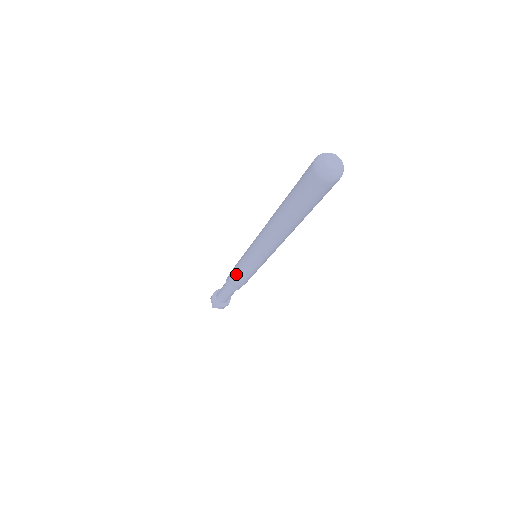
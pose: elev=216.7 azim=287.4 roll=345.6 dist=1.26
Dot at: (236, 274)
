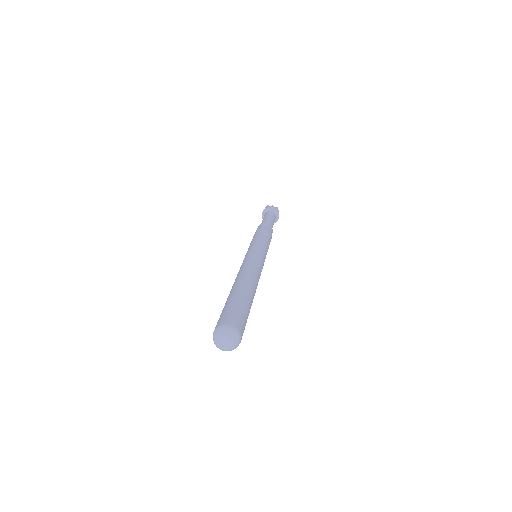
Dot at: occluded
